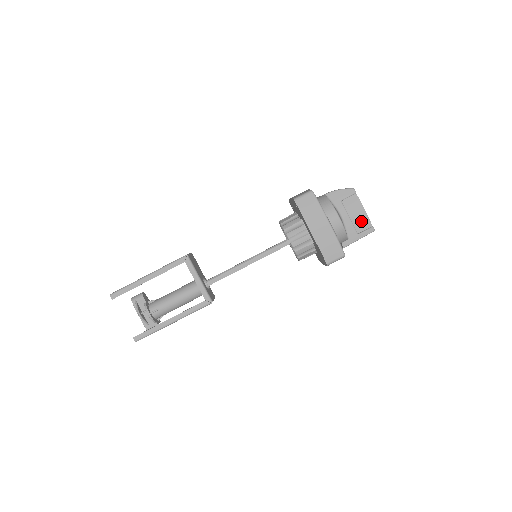
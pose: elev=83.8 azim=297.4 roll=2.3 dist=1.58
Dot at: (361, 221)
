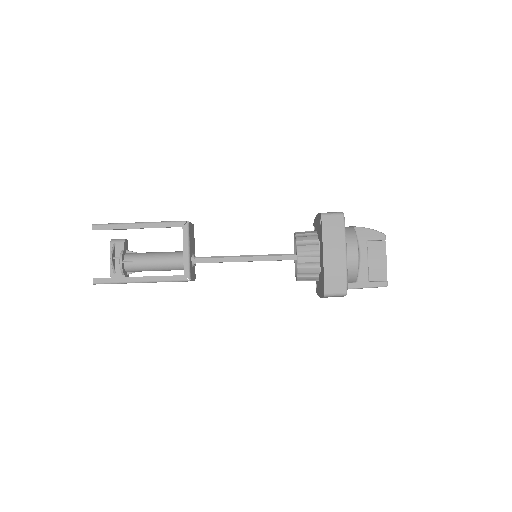
Dot at: (378, 270)
